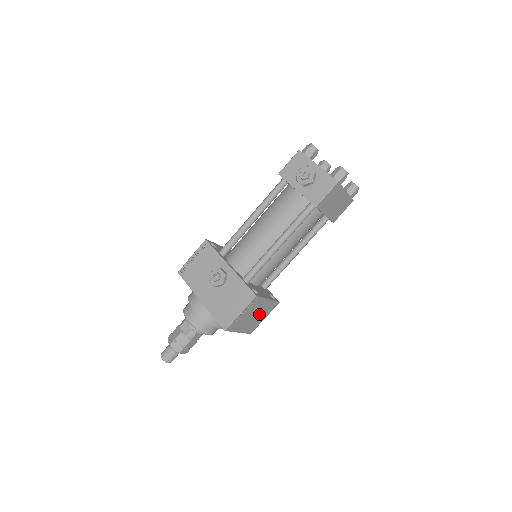
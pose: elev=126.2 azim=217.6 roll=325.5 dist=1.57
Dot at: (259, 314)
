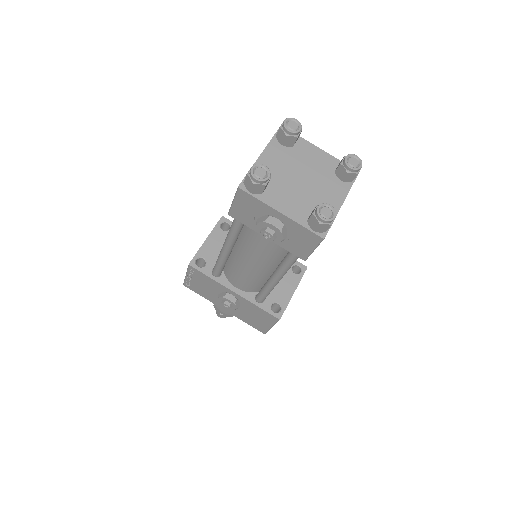
Dot at: occluded
